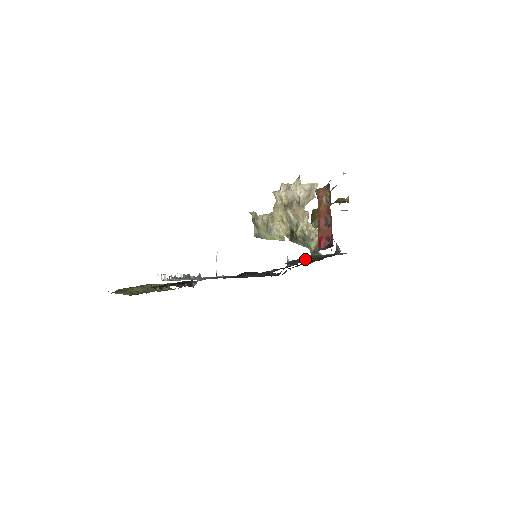
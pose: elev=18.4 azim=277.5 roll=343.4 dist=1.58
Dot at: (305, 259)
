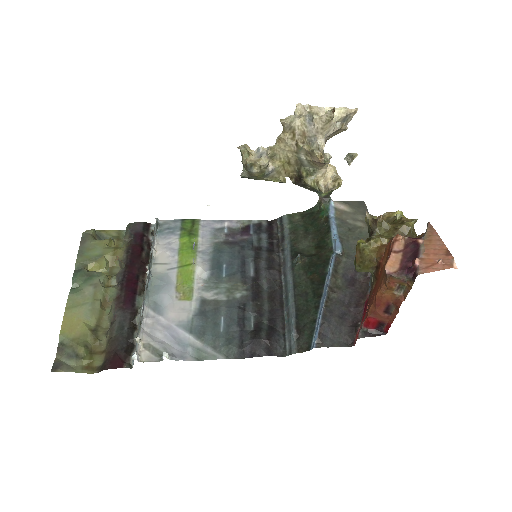
Dot at: (332, 294)
